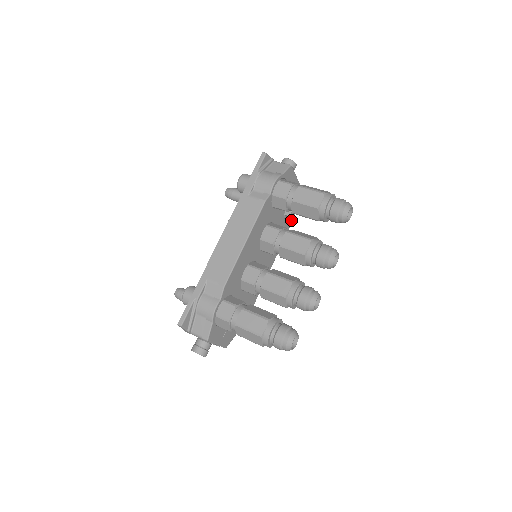
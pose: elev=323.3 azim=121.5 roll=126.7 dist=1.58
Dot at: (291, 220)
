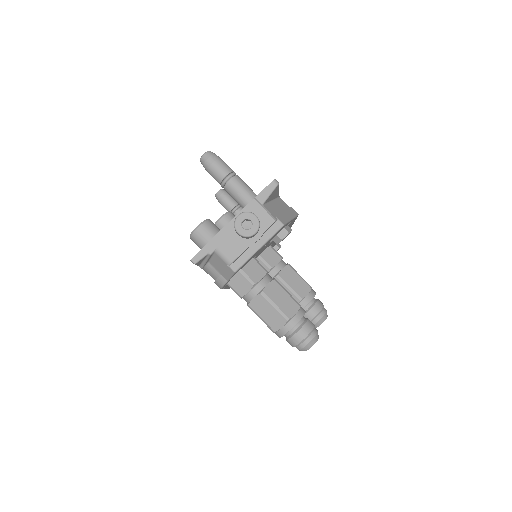
Dot at: (294, 219)
